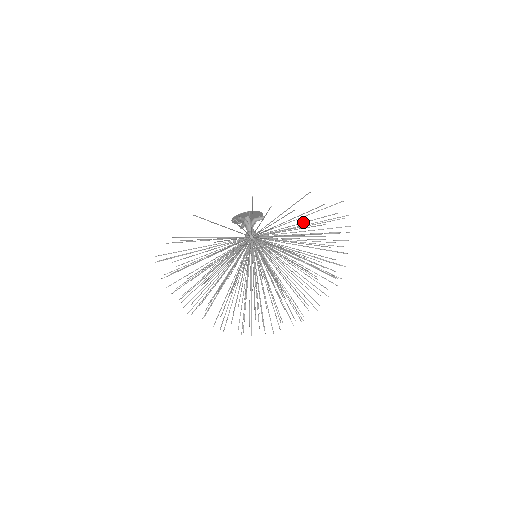
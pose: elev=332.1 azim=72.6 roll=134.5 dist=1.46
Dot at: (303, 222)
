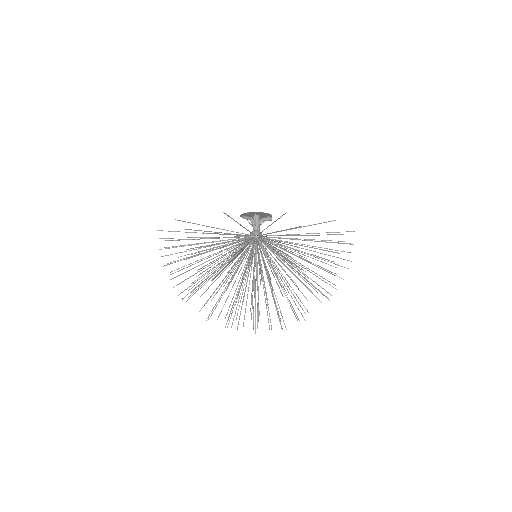
Dot at: (293, 235)
